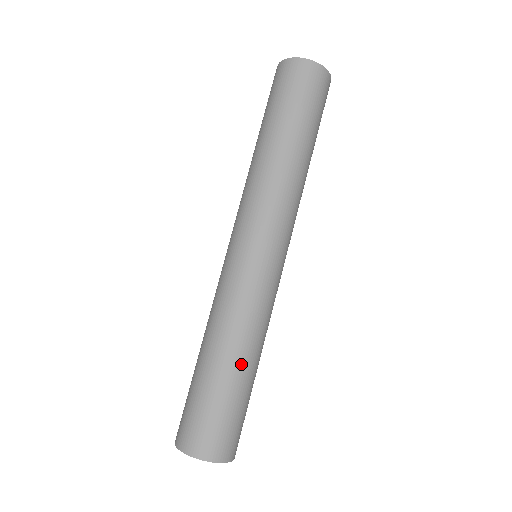
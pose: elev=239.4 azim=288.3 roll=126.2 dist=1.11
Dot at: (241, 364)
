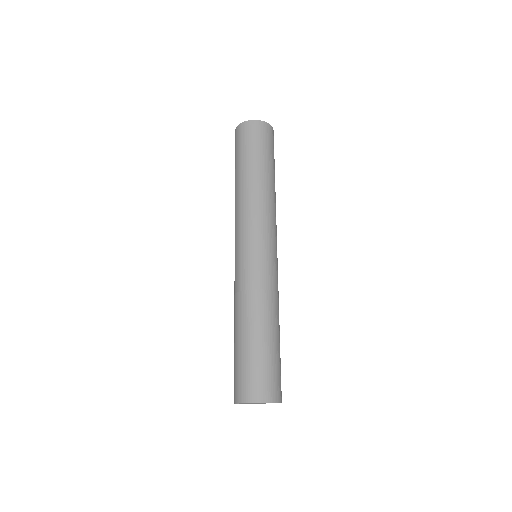
Dot at: (261, 327)
